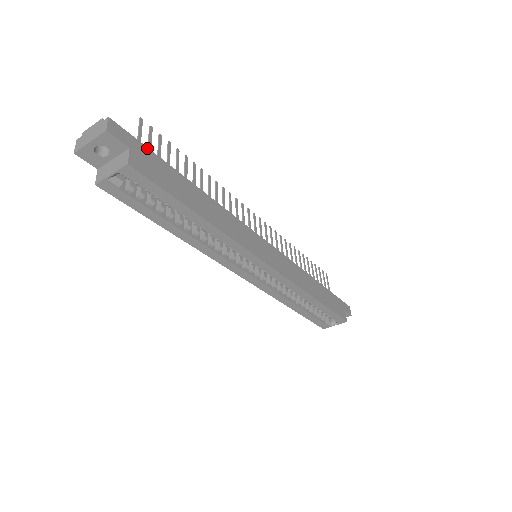
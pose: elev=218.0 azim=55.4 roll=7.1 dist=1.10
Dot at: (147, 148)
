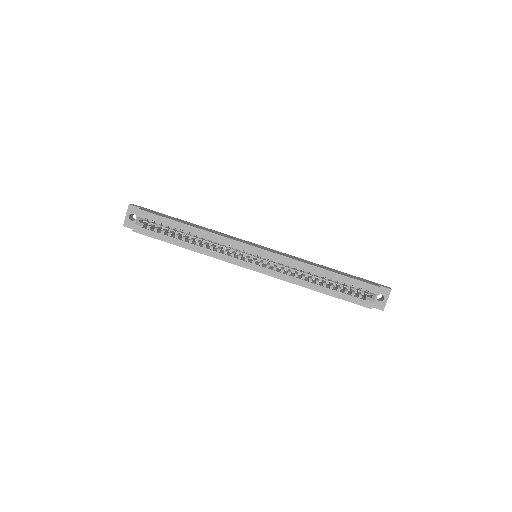
Dot at: (154, 211)
